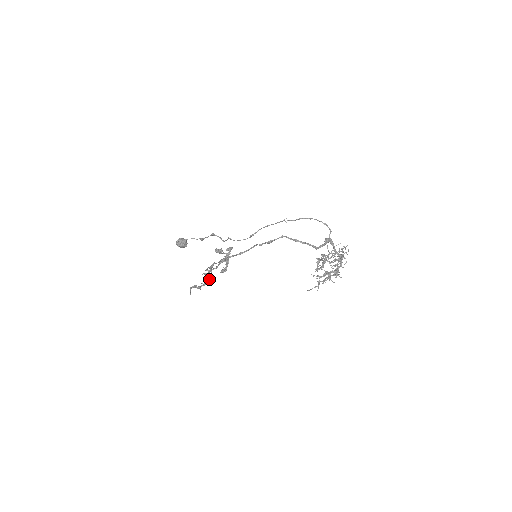
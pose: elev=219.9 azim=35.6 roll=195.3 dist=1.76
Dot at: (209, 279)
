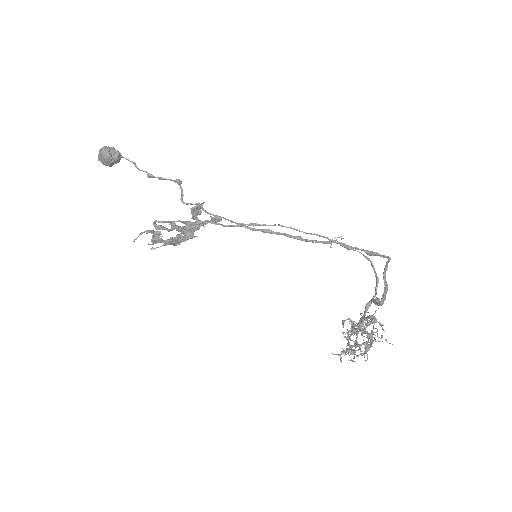
Dot at: (178, 239)
